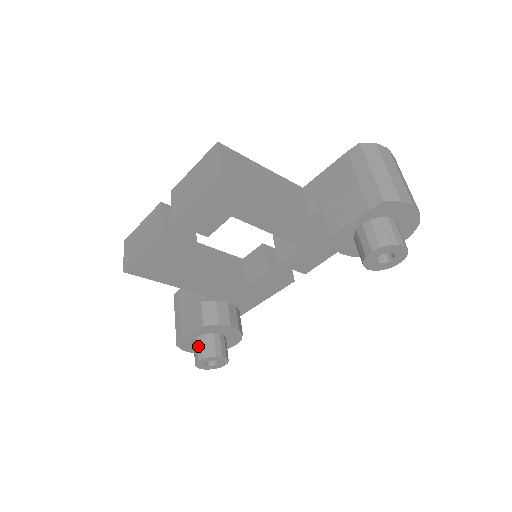
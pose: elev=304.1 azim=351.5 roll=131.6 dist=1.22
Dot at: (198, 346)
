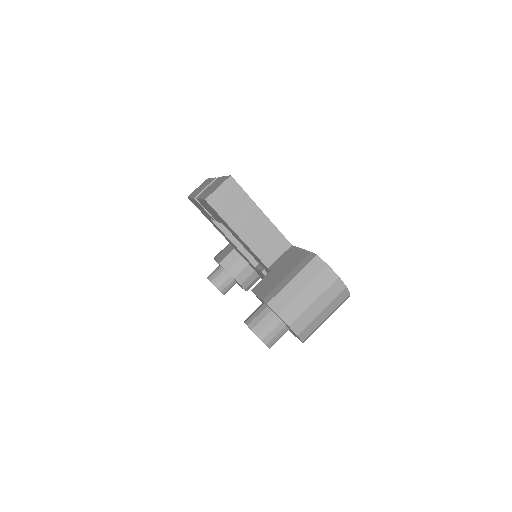
Dot at: (215, 270)
